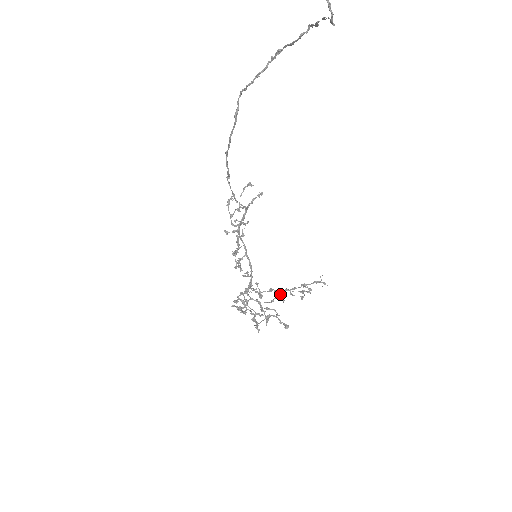
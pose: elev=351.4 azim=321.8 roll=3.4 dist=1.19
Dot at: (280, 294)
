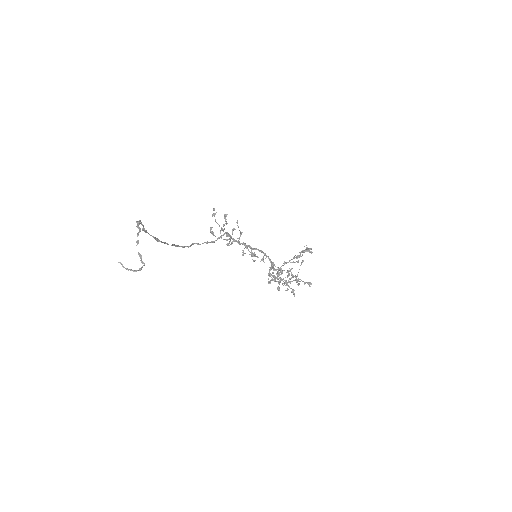
Dot at: (290, 270)
